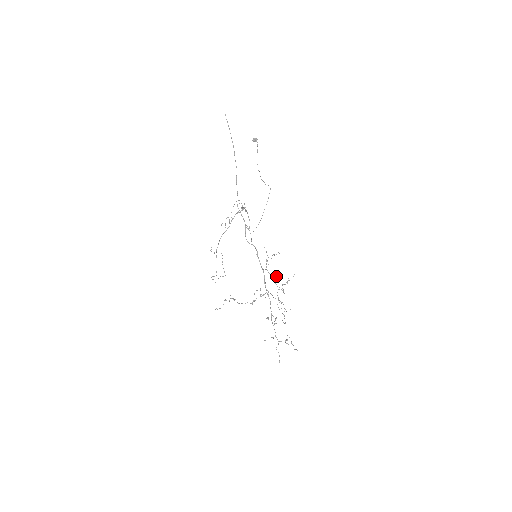
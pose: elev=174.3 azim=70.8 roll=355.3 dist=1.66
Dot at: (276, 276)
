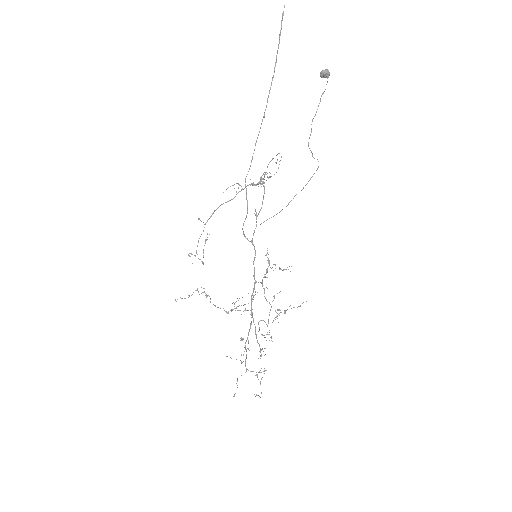
Dot at: (274, 295)
